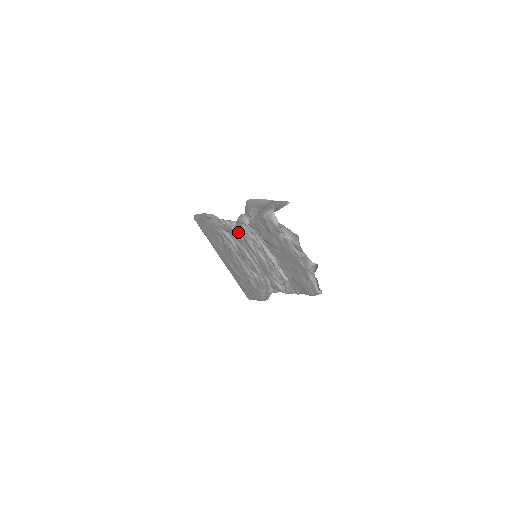
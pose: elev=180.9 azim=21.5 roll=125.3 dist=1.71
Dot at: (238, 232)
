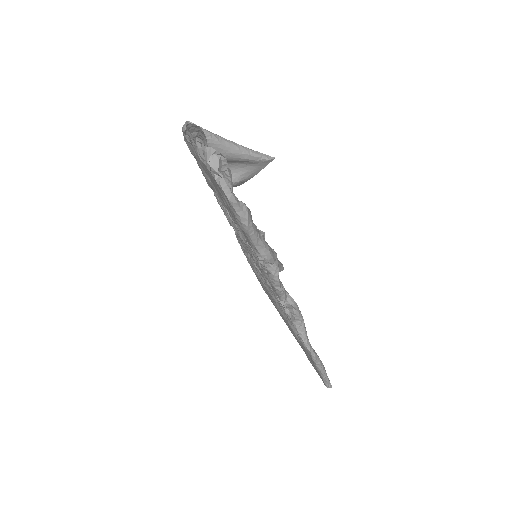
Dot at: occluded
